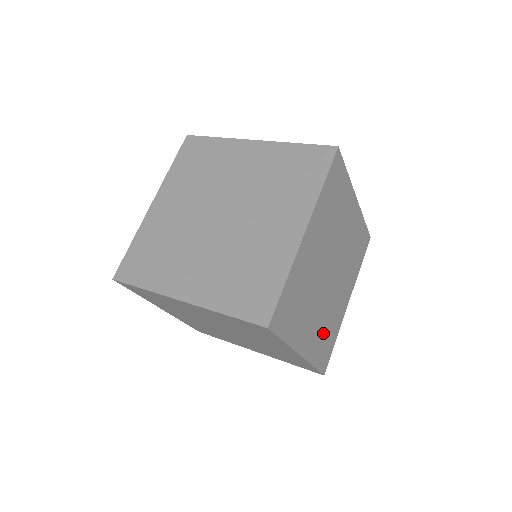
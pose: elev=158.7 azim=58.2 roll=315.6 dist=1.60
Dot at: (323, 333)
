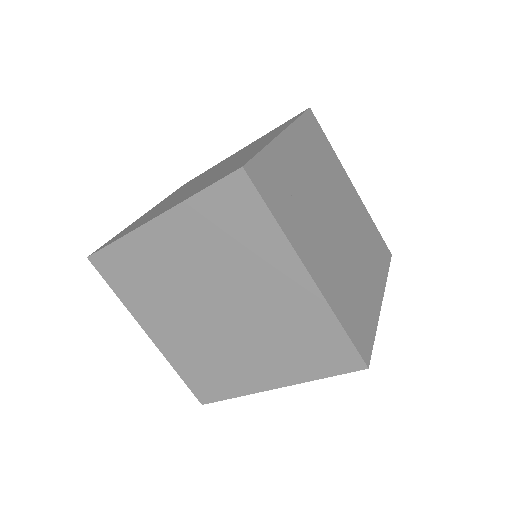
Dot at: (346, 292)
